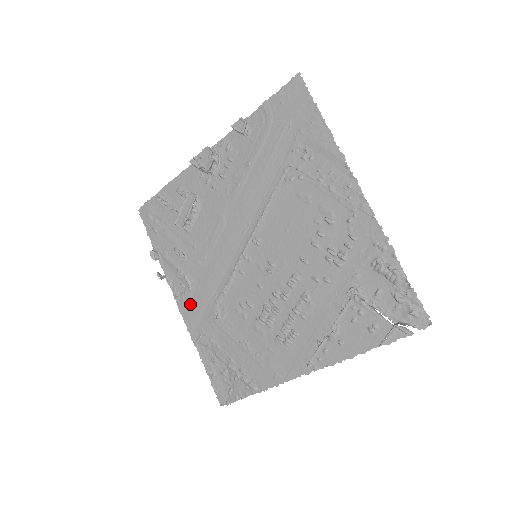
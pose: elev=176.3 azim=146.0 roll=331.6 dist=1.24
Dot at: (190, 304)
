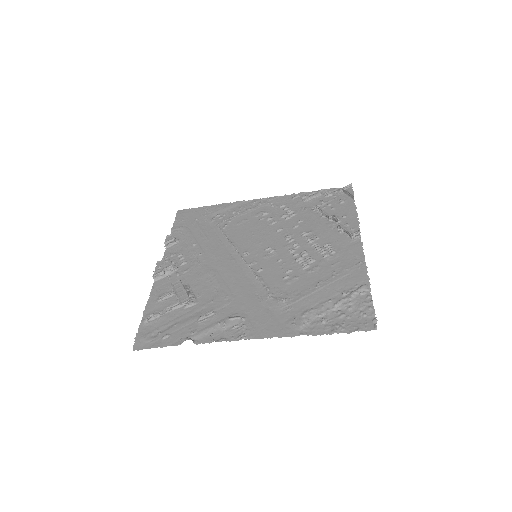
Dot at: (257, 325)
